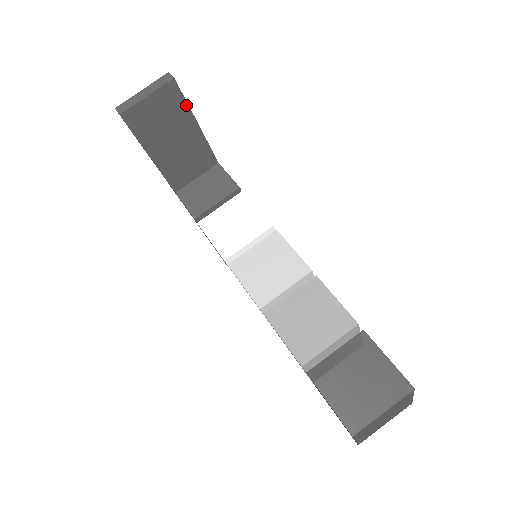
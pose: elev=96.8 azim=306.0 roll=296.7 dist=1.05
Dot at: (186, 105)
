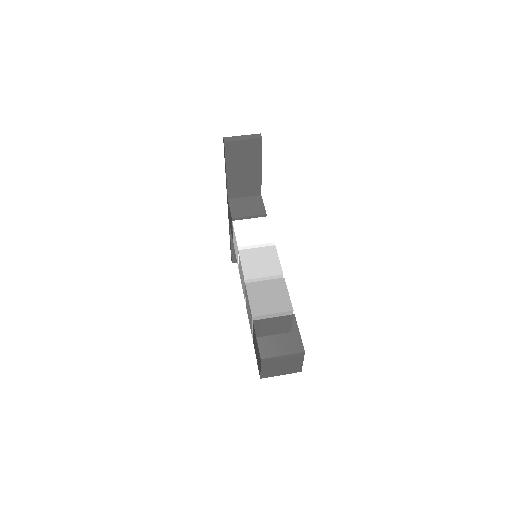
Dot at: (261, 154)
